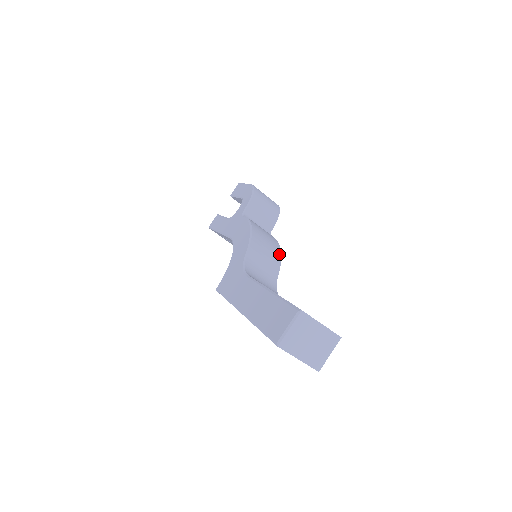
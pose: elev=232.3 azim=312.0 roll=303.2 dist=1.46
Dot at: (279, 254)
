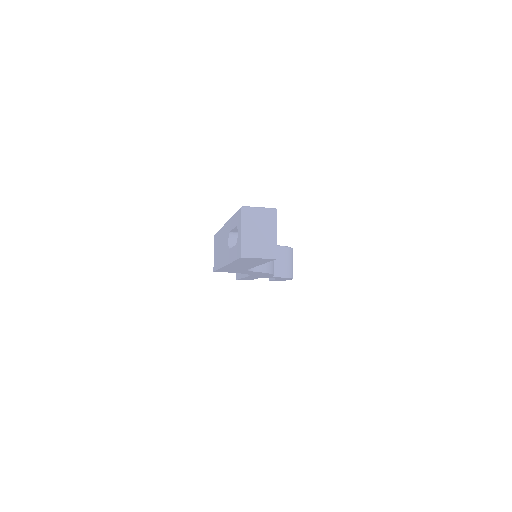
Dot at: (270, 271)
